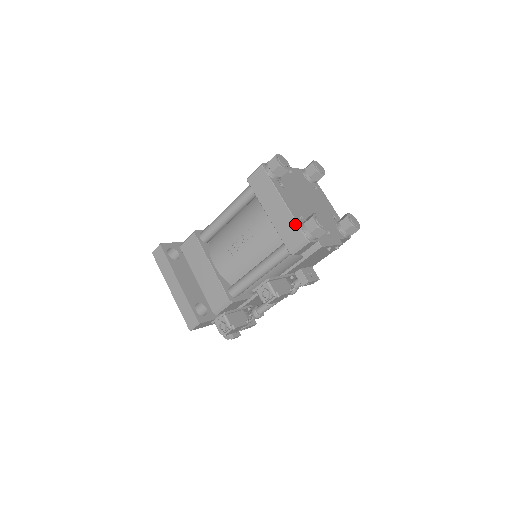
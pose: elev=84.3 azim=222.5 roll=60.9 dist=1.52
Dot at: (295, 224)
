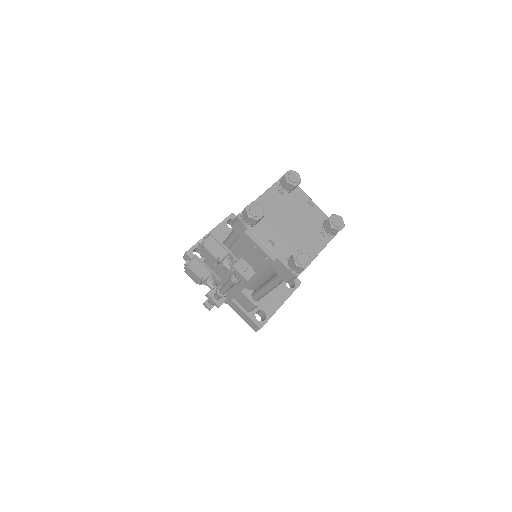
Dot at: occluded
